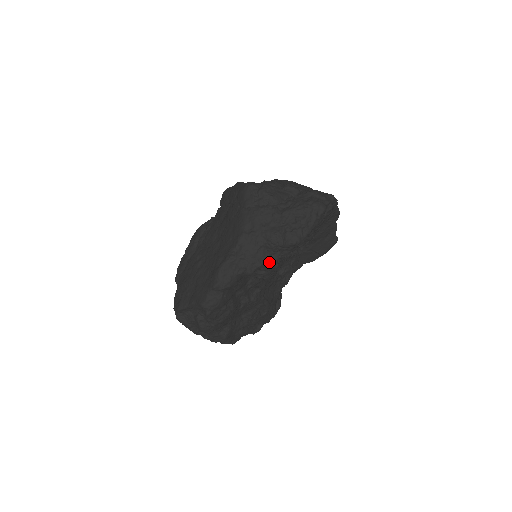
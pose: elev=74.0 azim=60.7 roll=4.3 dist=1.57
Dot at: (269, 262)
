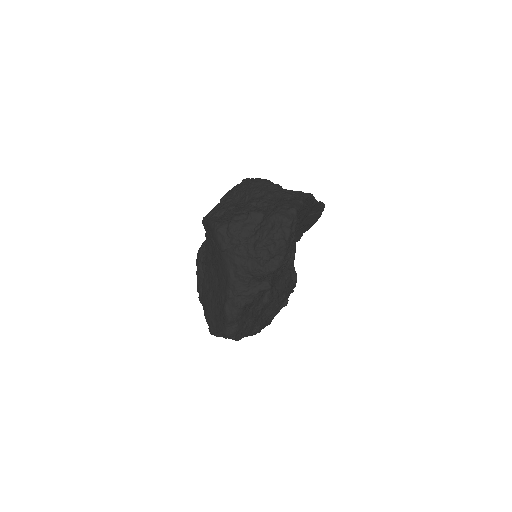
Dot at: (262, 288)
